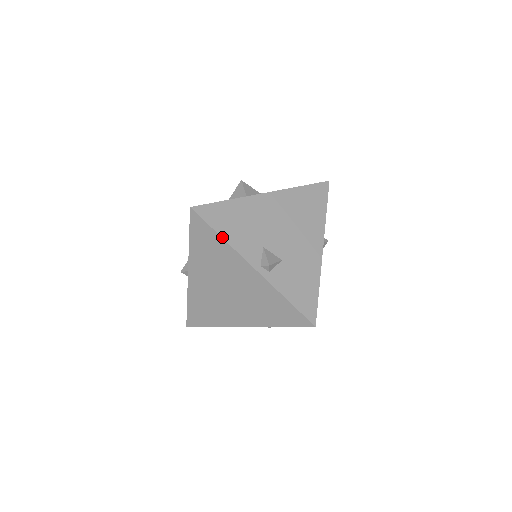
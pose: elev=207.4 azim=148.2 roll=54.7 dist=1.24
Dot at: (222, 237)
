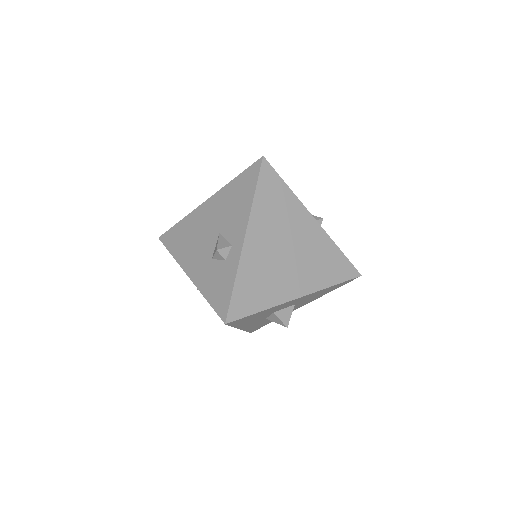
Dot at: (289, 188)
